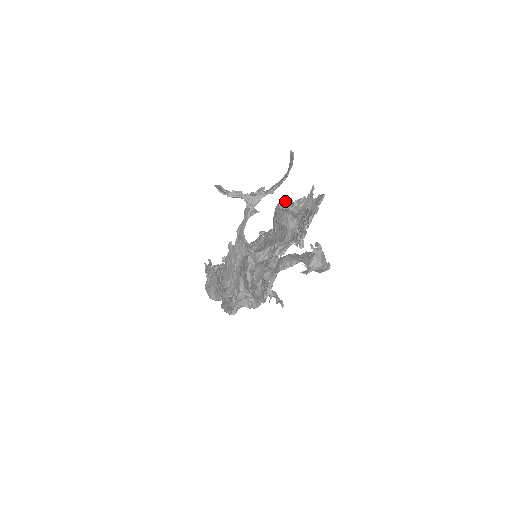
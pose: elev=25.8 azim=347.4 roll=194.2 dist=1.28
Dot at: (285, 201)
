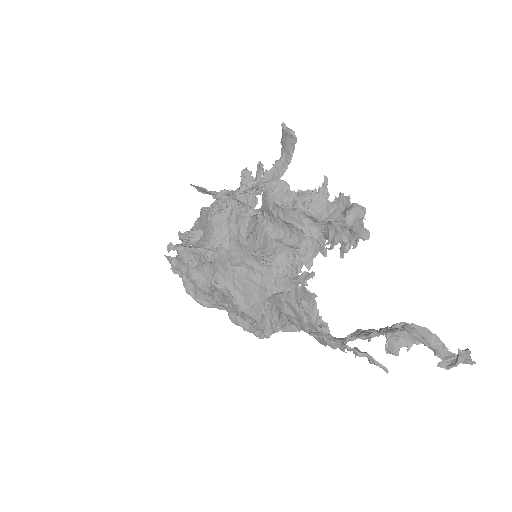
Dot at: (280, 187)
